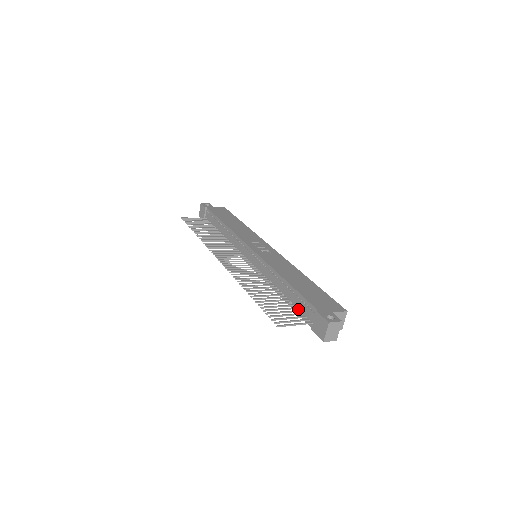
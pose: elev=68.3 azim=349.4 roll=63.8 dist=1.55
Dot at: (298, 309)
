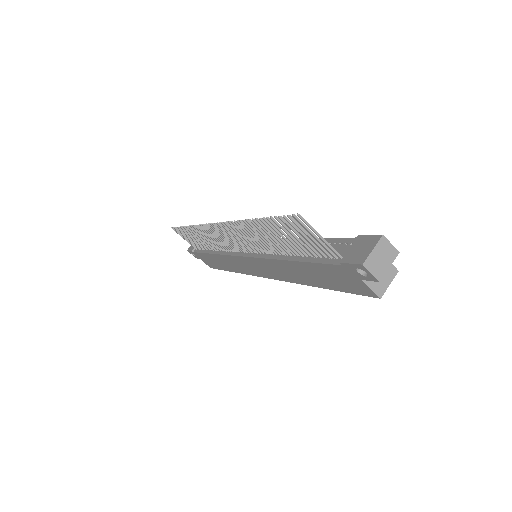
Dot at: (319, 256)
